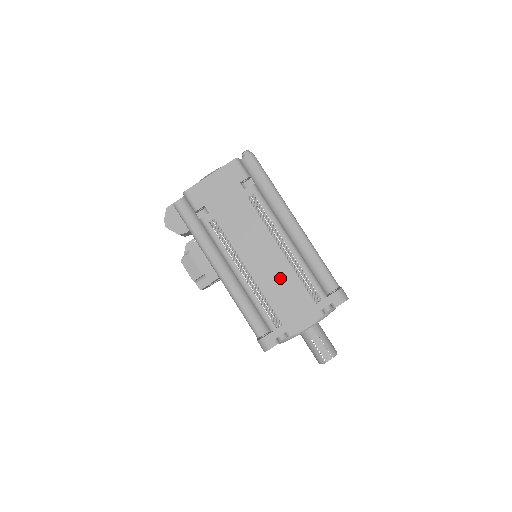
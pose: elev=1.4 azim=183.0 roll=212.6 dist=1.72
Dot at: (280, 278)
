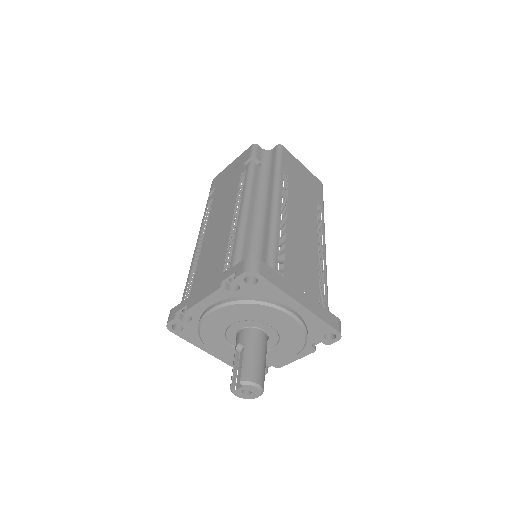
Dot at: (216, 246)
